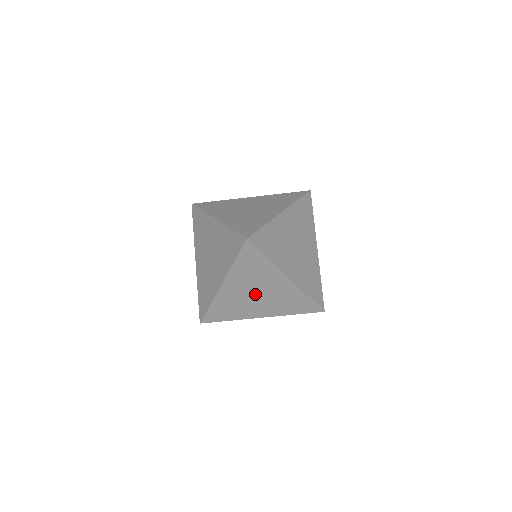
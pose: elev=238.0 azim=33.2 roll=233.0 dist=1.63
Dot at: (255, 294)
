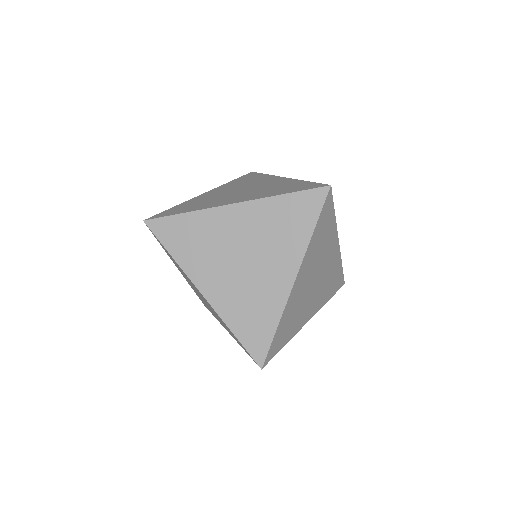
Dot at: (242, 256)
